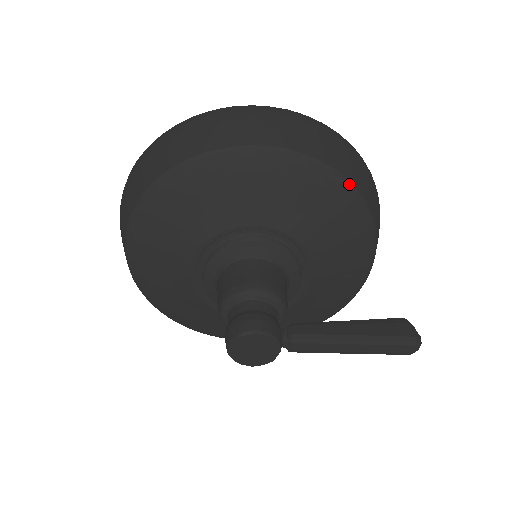
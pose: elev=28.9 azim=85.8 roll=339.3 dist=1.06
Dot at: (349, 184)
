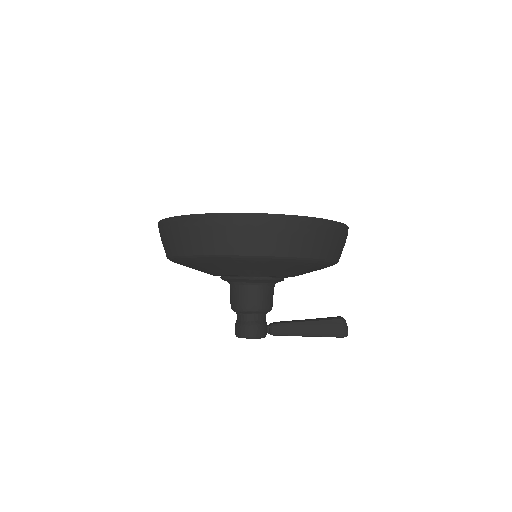
Dot at: (313, 260)
